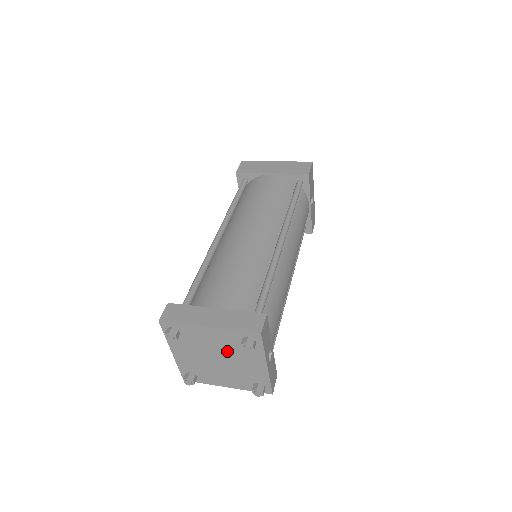
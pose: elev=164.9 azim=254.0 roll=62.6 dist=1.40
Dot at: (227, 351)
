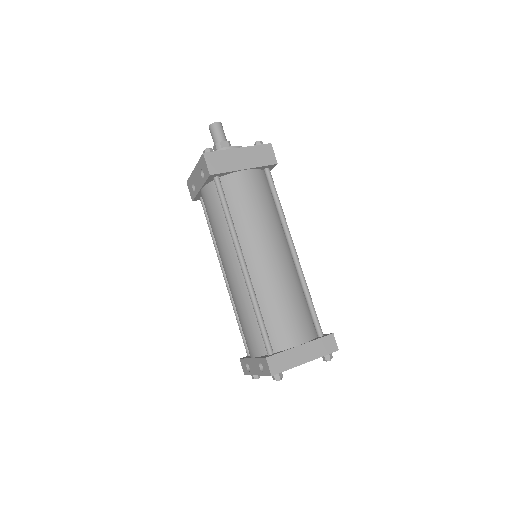
Dot at: occluded
